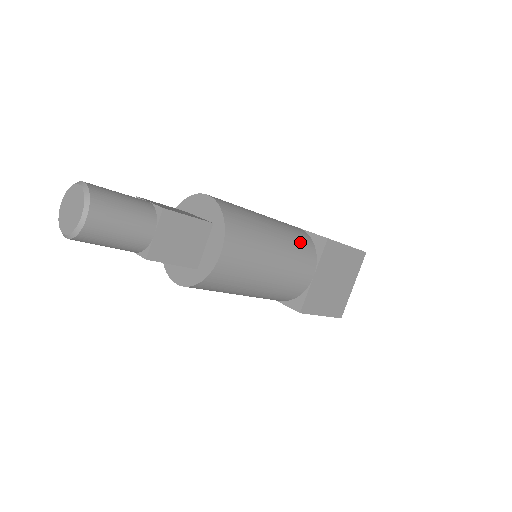
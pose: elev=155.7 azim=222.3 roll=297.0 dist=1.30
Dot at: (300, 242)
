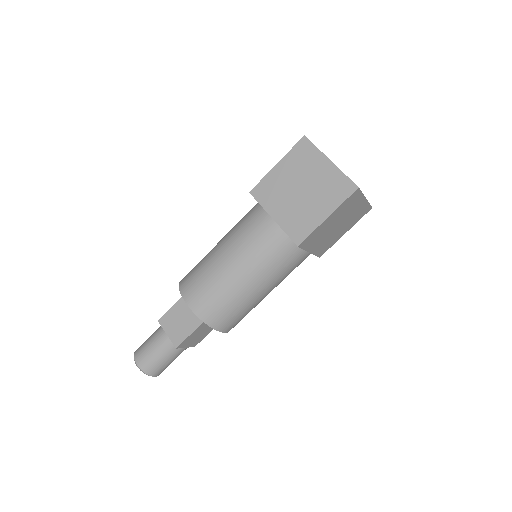
Dot at: (277, 258)
